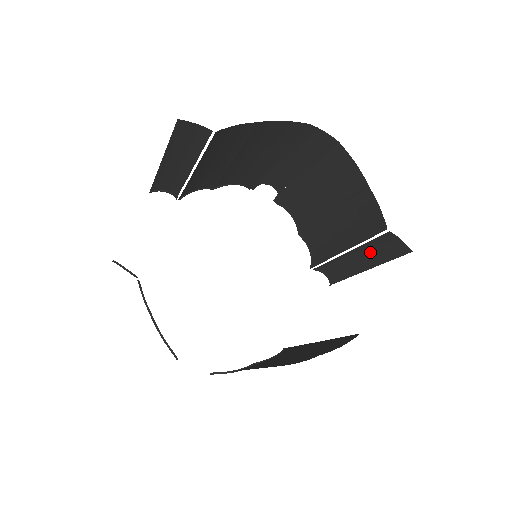
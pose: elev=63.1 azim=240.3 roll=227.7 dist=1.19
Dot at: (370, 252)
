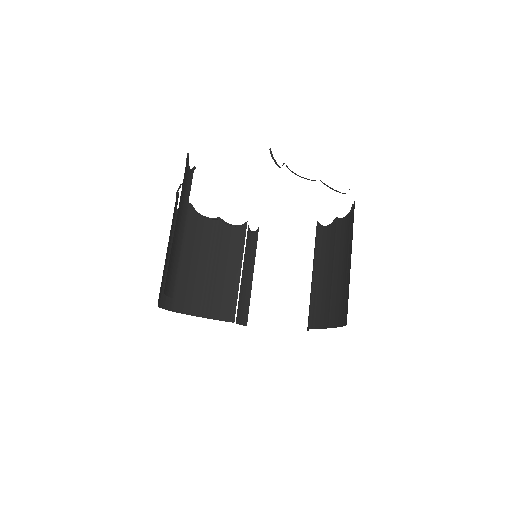
Dot at: occluded
